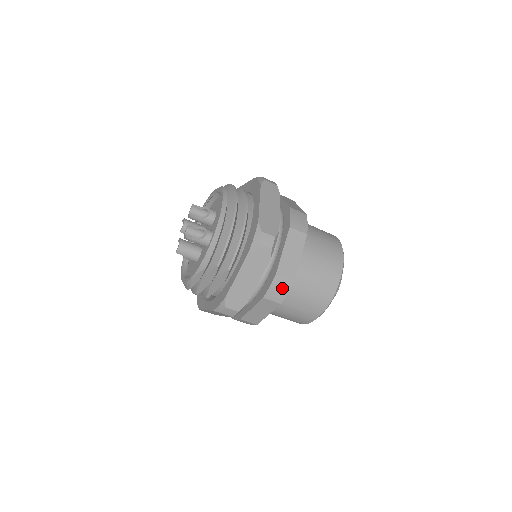
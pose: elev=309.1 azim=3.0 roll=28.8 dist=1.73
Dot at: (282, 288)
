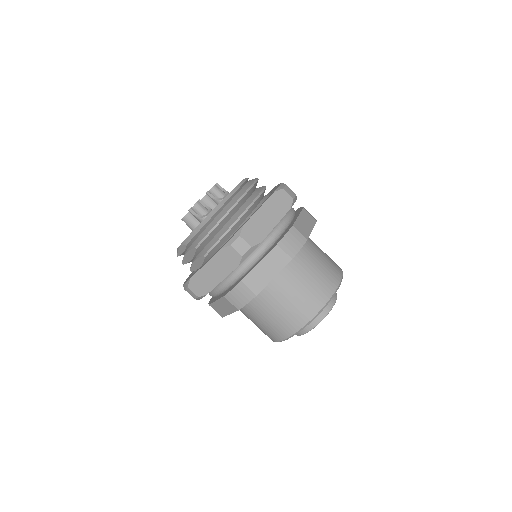
Dot at: (243, 297)
